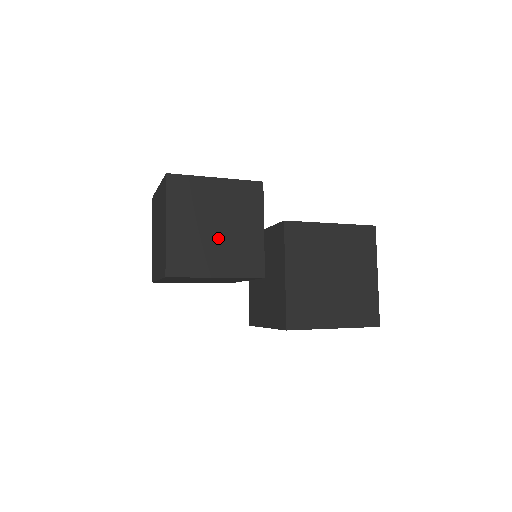
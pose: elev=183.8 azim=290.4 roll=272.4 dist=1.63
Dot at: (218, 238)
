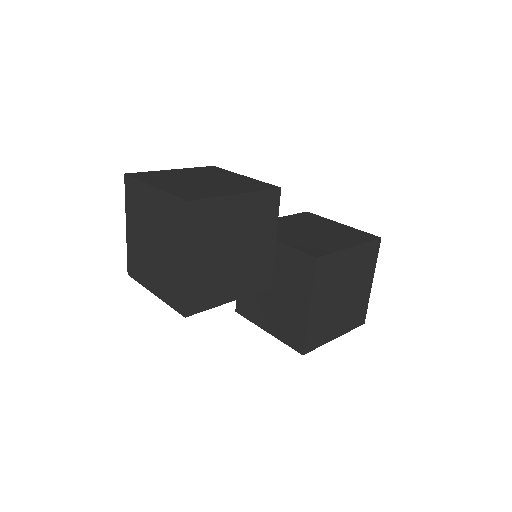
Dot at: (235, 262)
